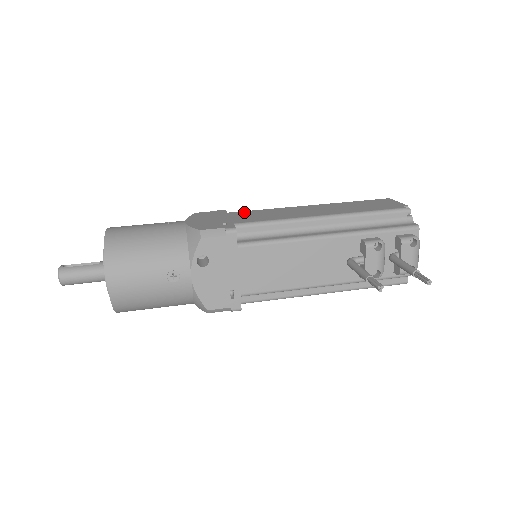
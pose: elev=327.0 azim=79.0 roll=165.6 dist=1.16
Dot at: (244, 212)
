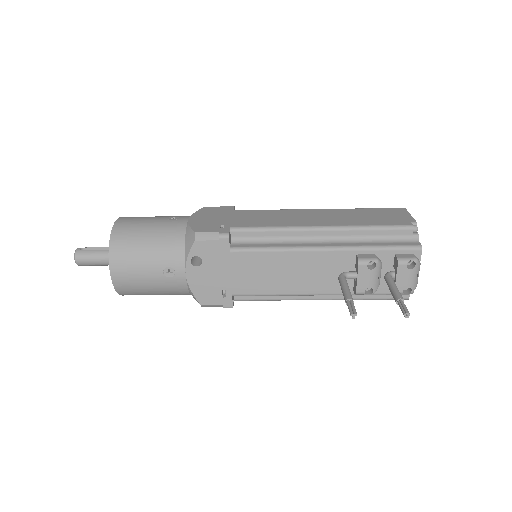
Dot at: (249, 211)
